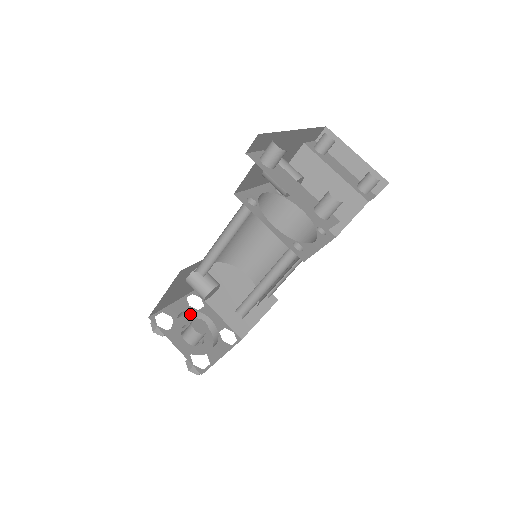
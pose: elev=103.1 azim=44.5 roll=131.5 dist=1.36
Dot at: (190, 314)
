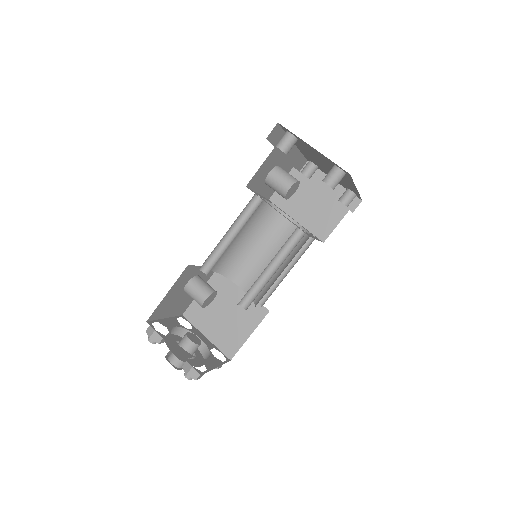
Dot at: (180, 333)
